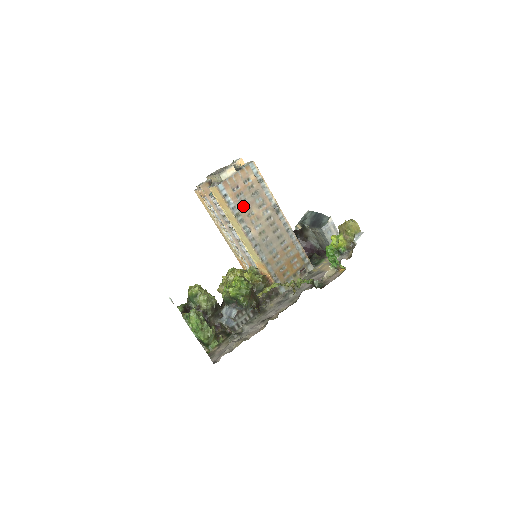
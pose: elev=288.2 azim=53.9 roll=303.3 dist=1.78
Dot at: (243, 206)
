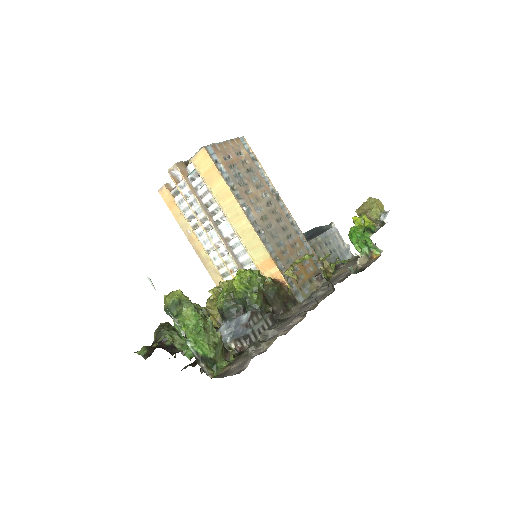
Dot at: (238, 179)
